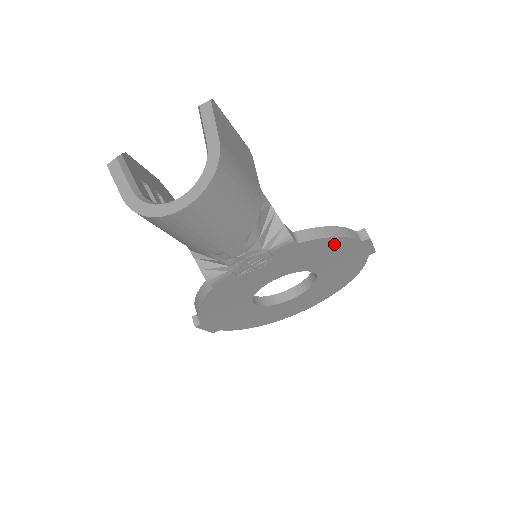
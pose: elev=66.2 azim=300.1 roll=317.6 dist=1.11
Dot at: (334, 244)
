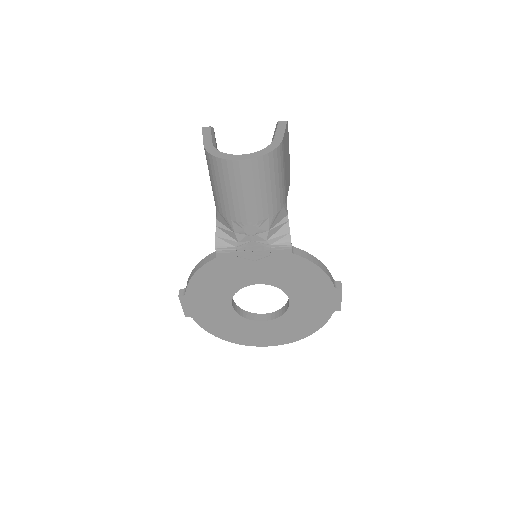
Dot at: (315, 275)
